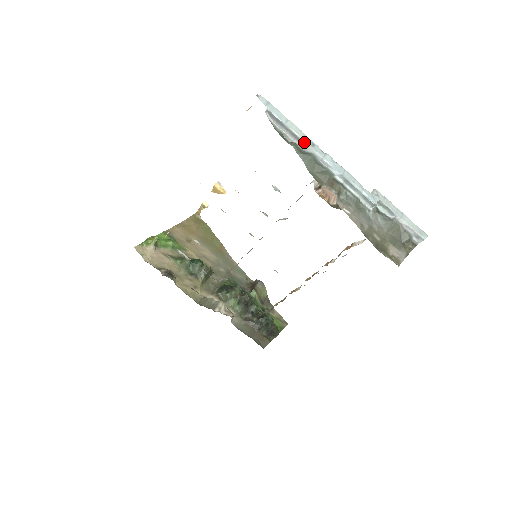
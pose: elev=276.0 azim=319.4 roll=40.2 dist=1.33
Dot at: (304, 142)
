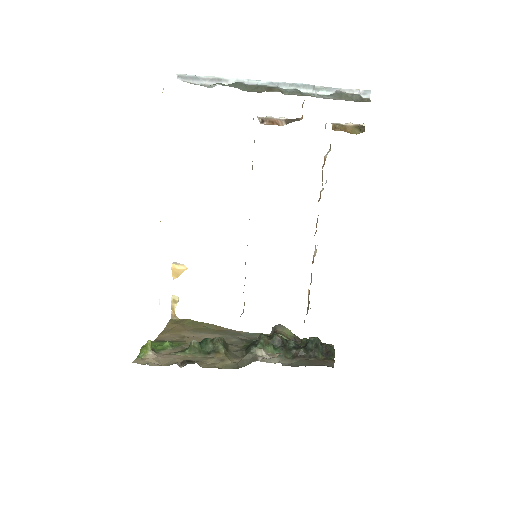
Dot at: (224, 79)
